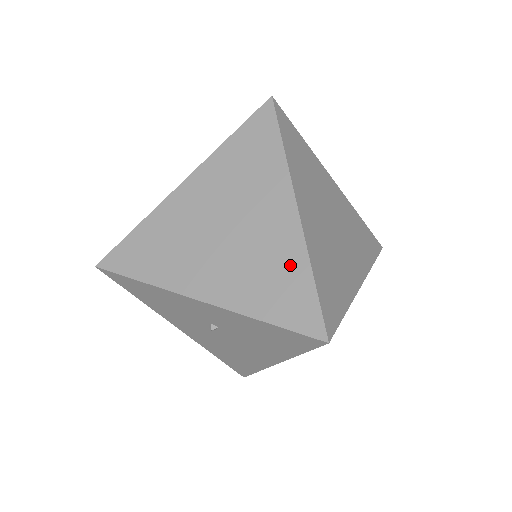
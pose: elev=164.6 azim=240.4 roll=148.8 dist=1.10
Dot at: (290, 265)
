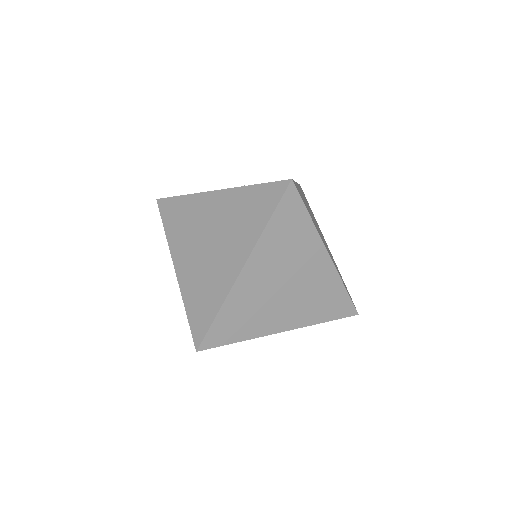
Dot at: (332, 288)
